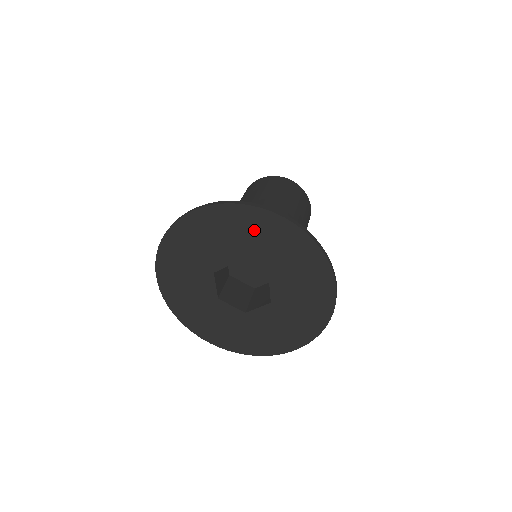
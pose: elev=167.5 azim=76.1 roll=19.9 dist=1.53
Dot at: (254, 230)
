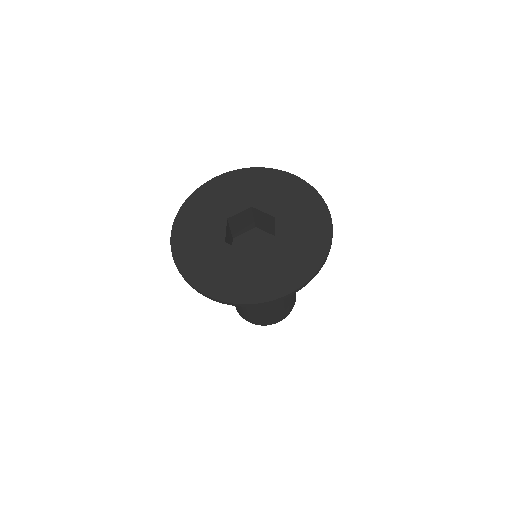
Dot at: (267, 183)
